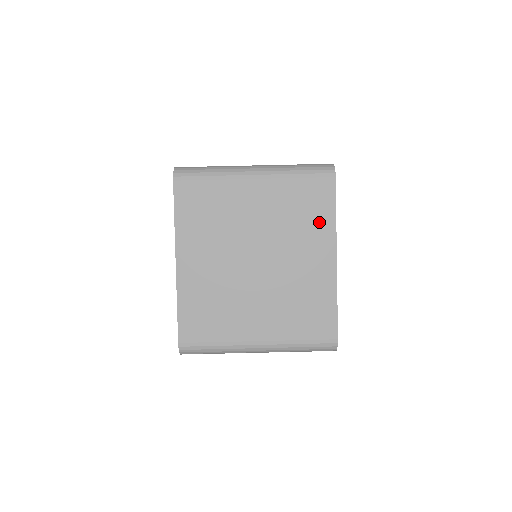
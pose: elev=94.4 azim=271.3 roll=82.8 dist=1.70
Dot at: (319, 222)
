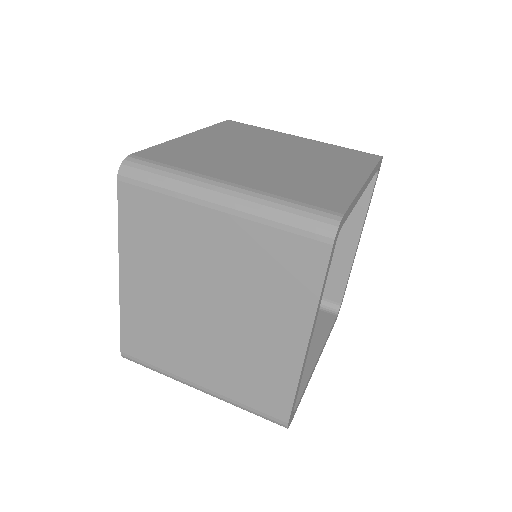
Dot at: (355, 163)
